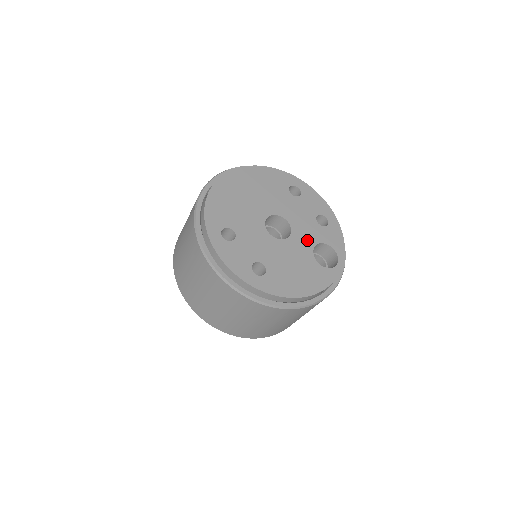
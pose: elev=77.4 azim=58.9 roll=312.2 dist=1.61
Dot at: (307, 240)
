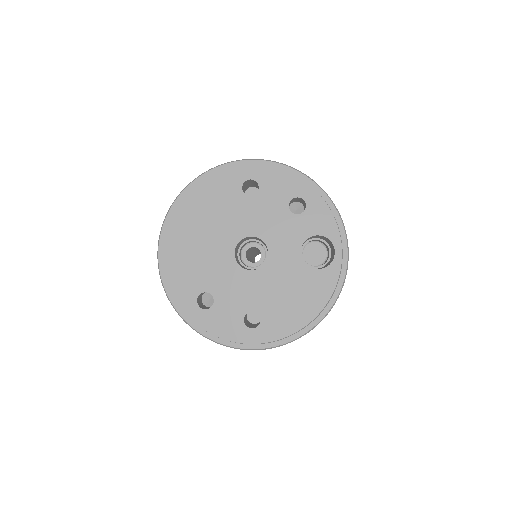
Dot at: (289, 247)
